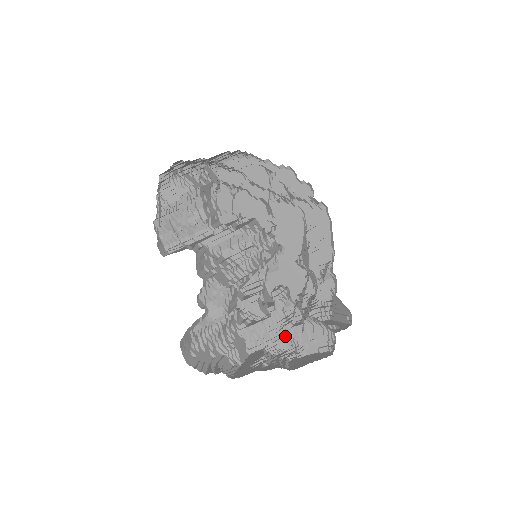
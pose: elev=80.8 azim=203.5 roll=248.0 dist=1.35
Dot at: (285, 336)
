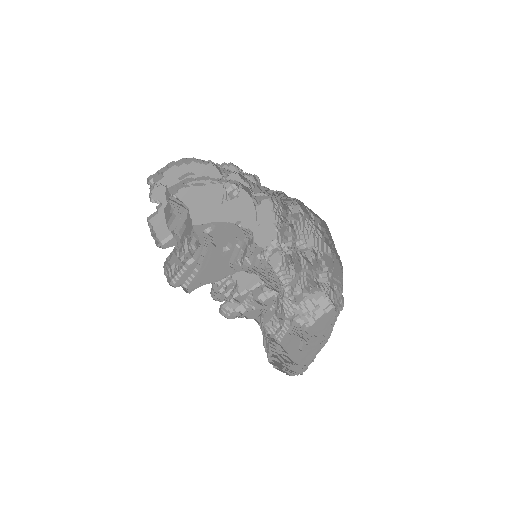
Dot at: (295, 314)
